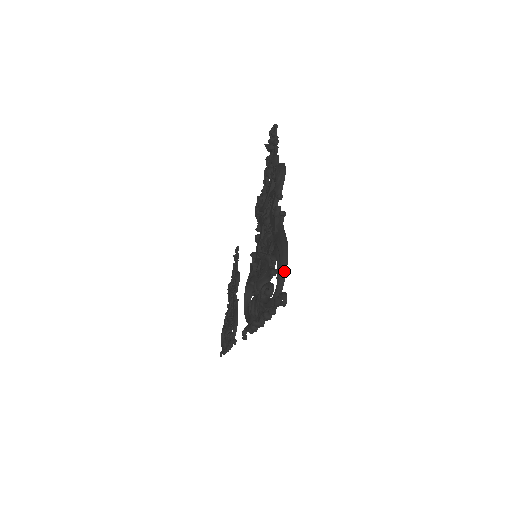
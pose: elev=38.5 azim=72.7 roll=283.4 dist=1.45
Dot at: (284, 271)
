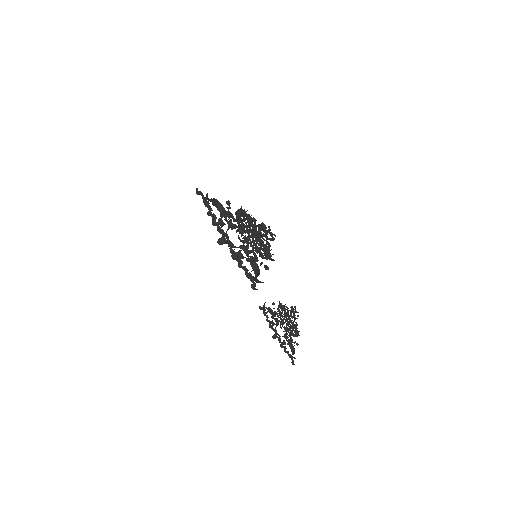
Dot at: (207, 193)
